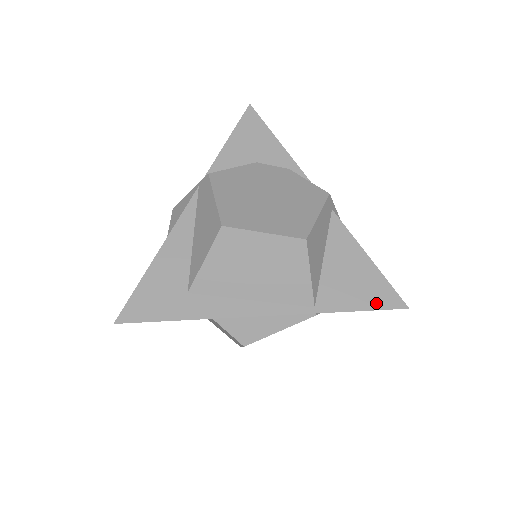
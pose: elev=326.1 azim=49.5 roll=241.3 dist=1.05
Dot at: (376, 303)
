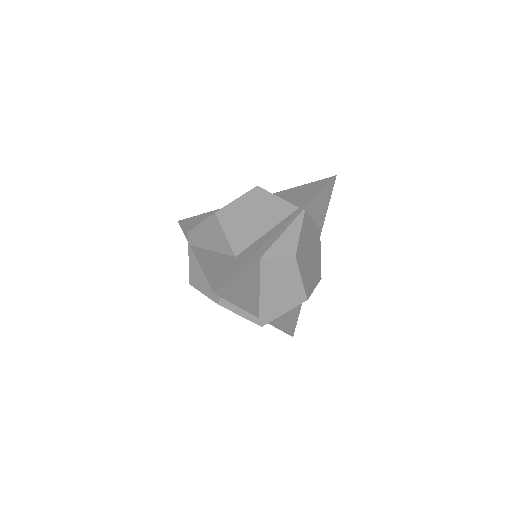
Dot at: (321, 186)
